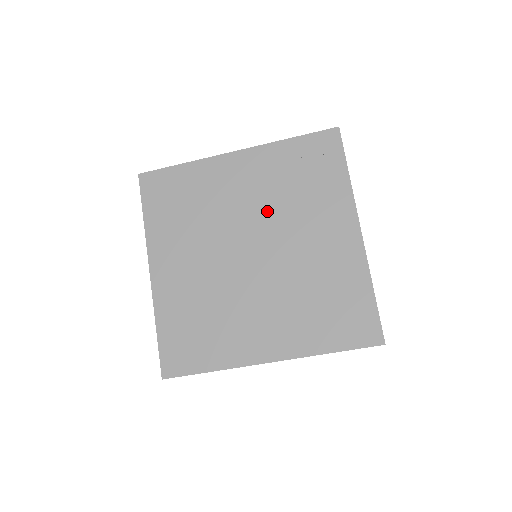
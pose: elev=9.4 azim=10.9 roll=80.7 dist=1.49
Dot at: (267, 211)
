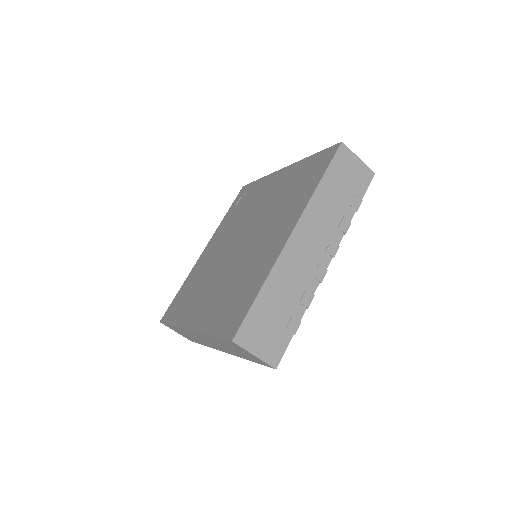
Dot at: (234, 230)
